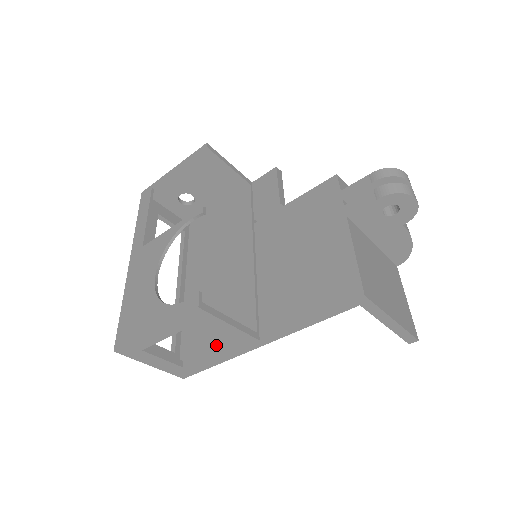
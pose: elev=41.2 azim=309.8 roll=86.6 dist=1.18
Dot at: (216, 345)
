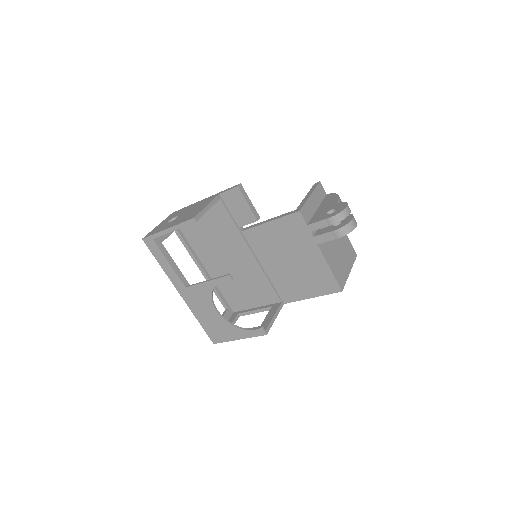
Dot at: (255, 305)
